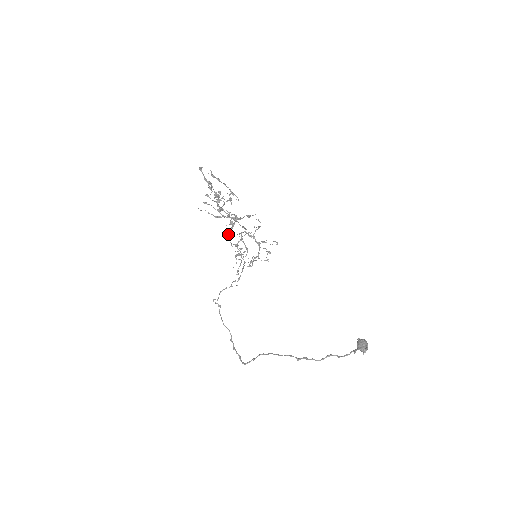
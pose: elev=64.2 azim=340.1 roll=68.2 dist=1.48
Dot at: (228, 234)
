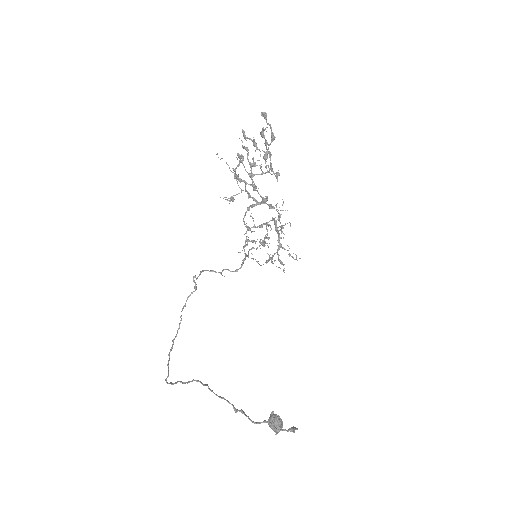
Dot at: (249, 209)
